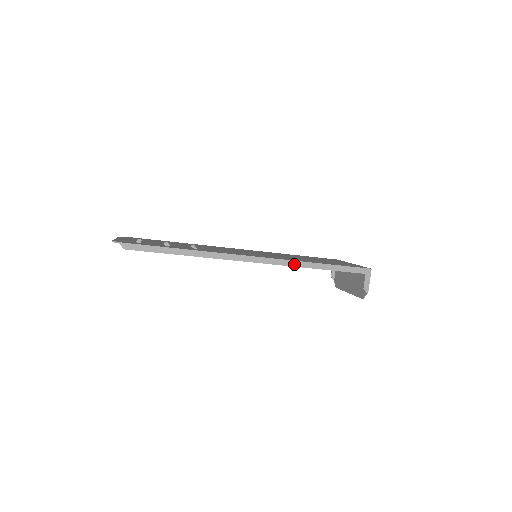
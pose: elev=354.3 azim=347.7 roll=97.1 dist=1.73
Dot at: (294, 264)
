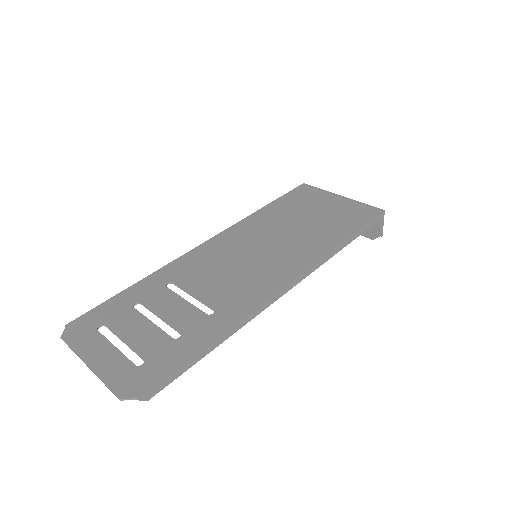
Dot at: (325, 260)
